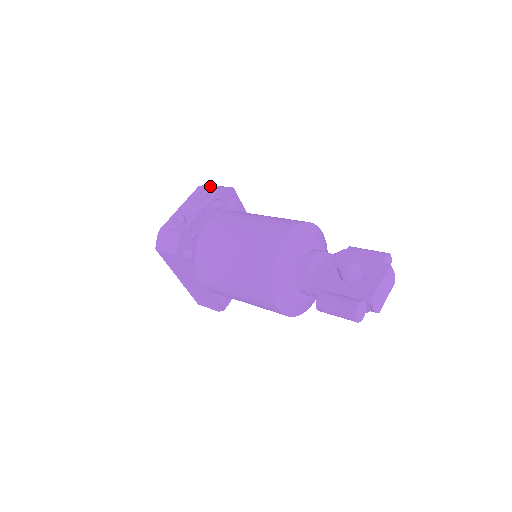
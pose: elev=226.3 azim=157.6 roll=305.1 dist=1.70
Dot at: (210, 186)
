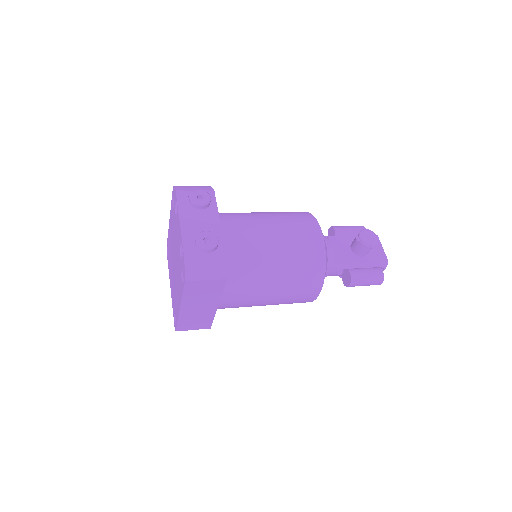
Dot at: (190, 188)
